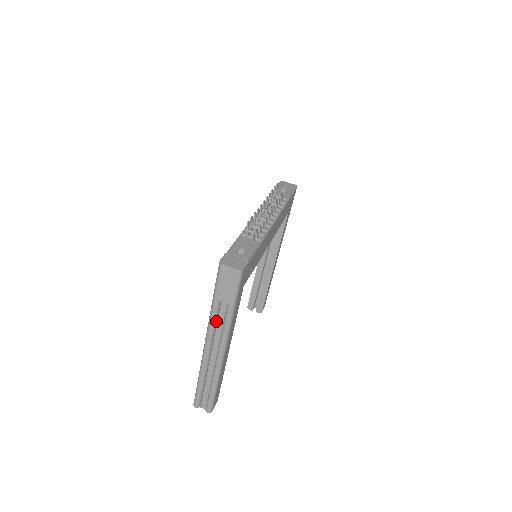
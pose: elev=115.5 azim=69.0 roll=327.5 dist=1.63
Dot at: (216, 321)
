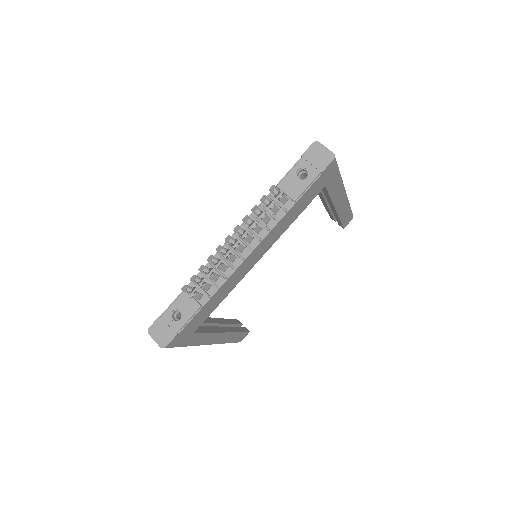
Dot at: occluded
